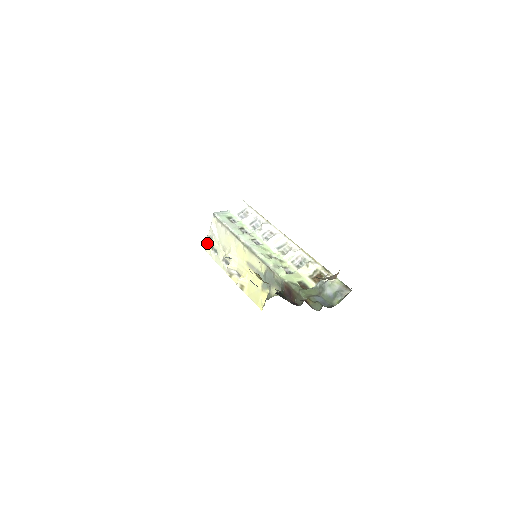
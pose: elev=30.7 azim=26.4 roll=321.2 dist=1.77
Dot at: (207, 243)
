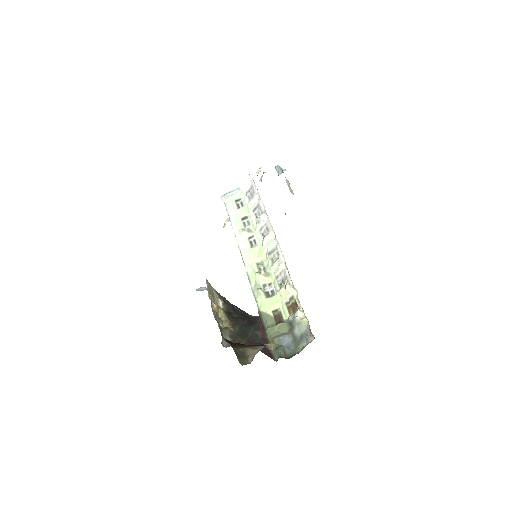
Dot at: occluded
